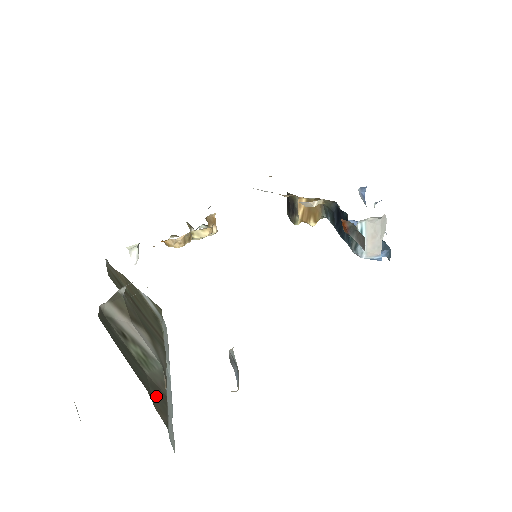
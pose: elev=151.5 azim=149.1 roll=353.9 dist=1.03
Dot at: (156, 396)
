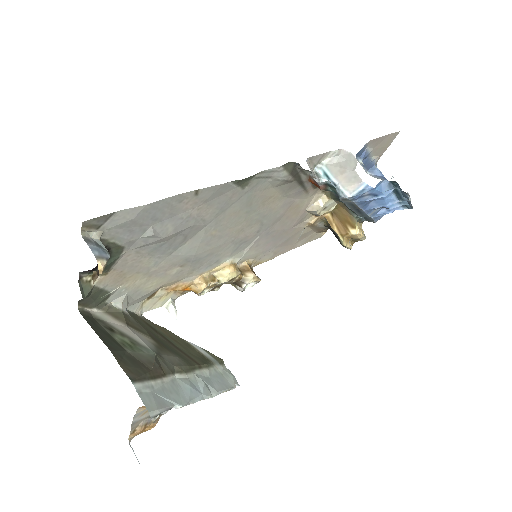
Dot at: (130, 363)
